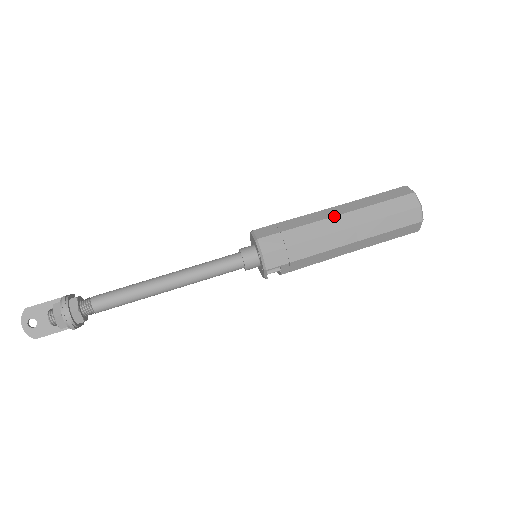
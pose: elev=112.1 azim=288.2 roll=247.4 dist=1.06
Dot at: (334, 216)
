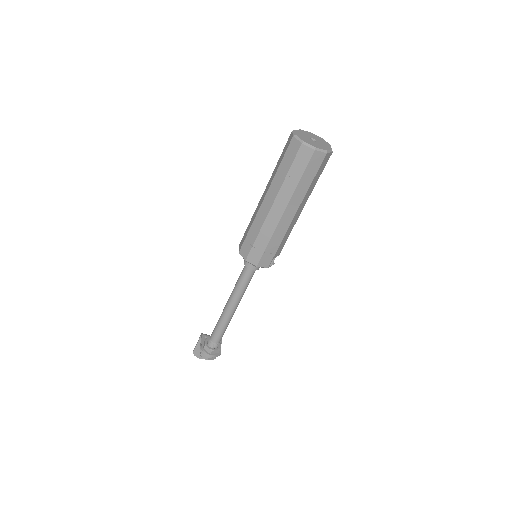
Dot at: (270, 209)
